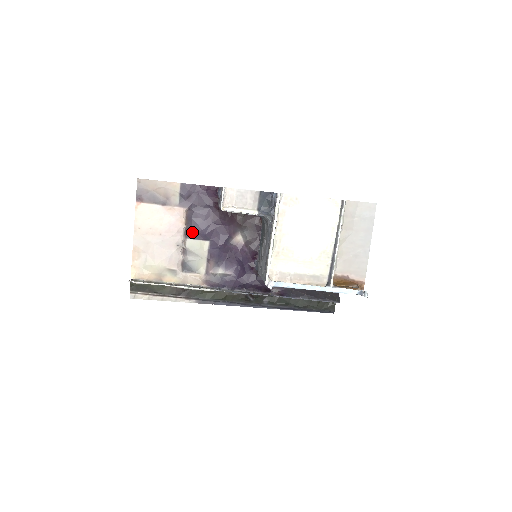
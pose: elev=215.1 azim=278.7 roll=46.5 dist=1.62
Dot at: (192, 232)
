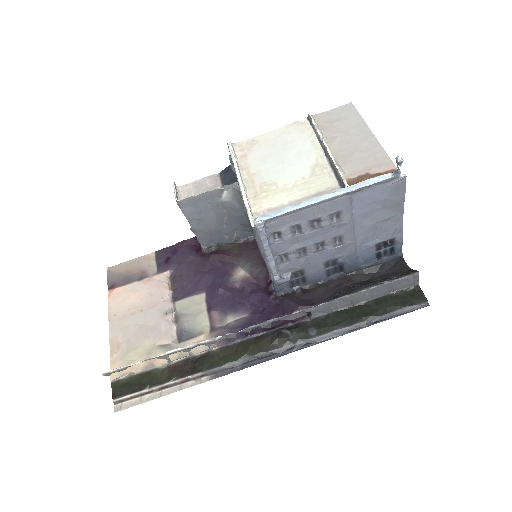
Dot at: (180, 292)
